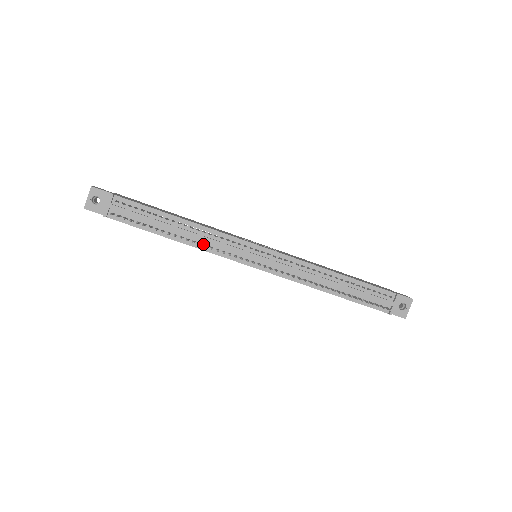
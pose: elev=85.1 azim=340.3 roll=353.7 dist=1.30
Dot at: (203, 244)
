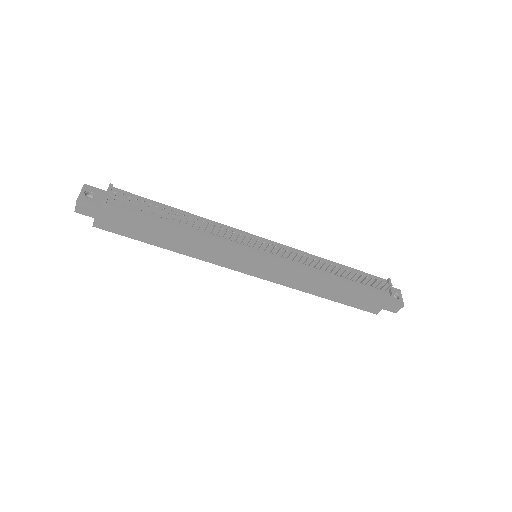
Dot at: (209, 232)
